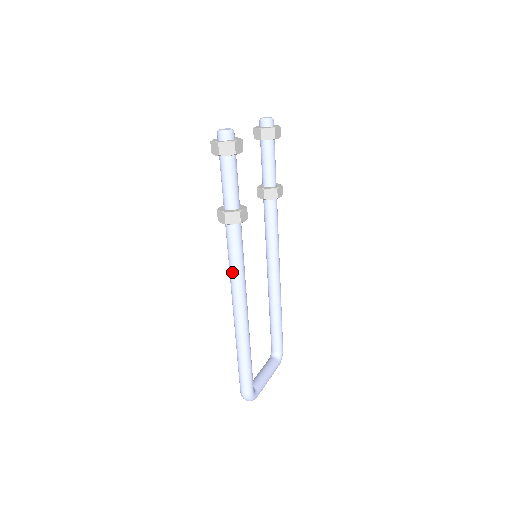
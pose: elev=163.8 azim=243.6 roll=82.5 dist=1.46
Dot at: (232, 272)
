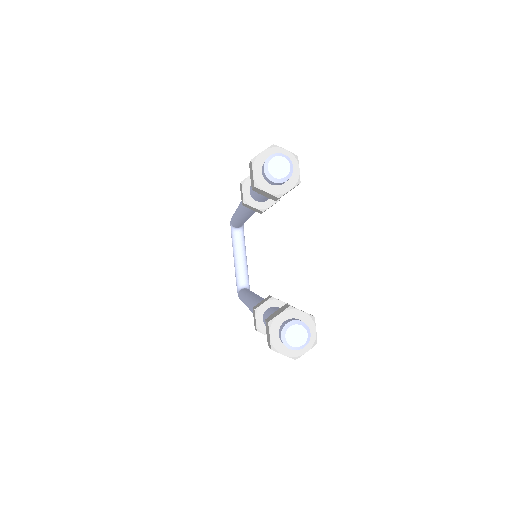
Dot at: occluded
